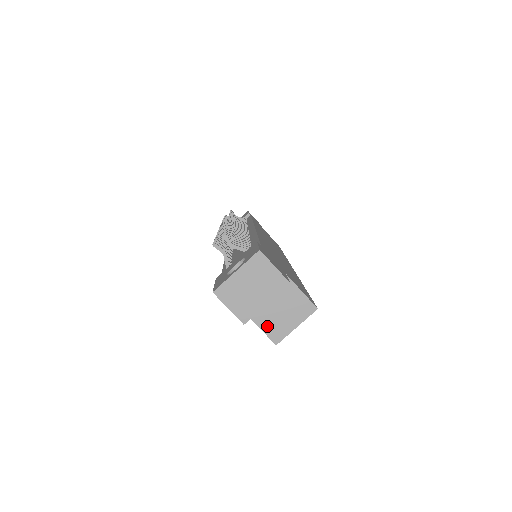
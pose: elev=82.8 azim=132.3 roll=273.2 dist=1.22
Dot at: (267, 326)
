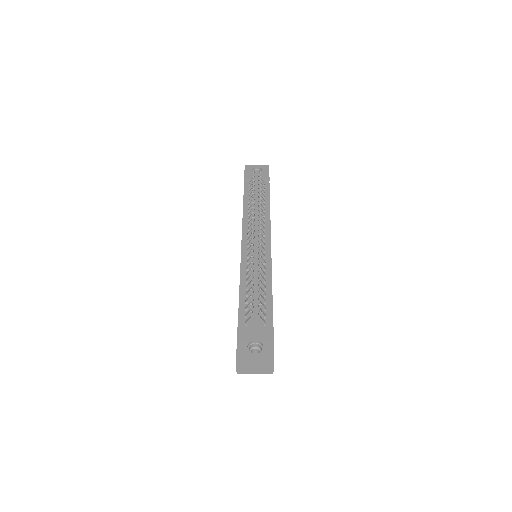
Dot at: occluded
